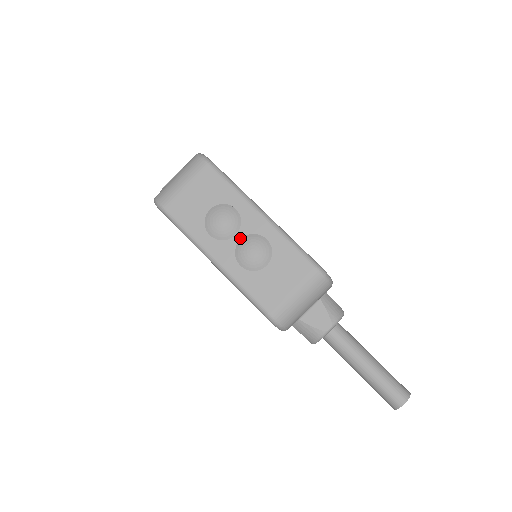
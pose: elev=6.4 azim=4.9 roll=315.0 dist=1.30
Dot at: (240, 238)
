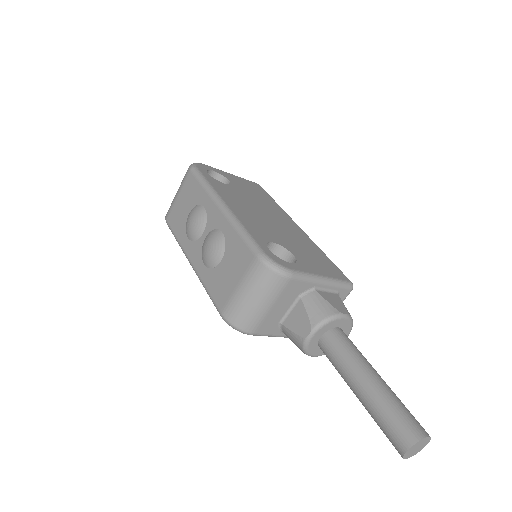
Dot at: (205, 236)
